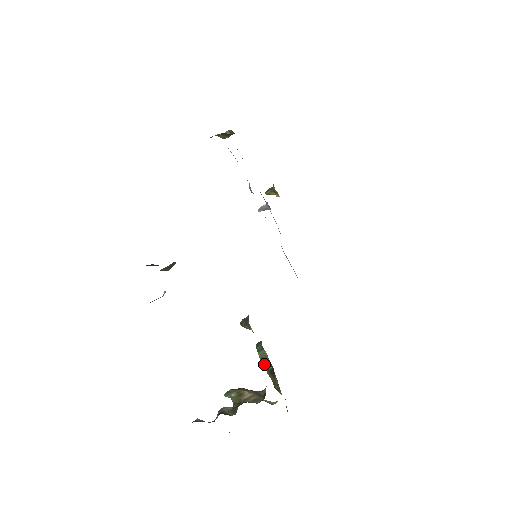
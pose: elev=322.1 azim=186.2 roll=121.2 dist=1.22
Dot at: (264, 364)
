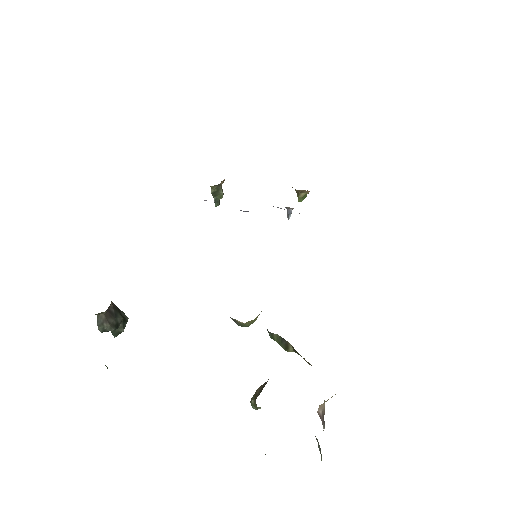
Dot at: (286, 347)
